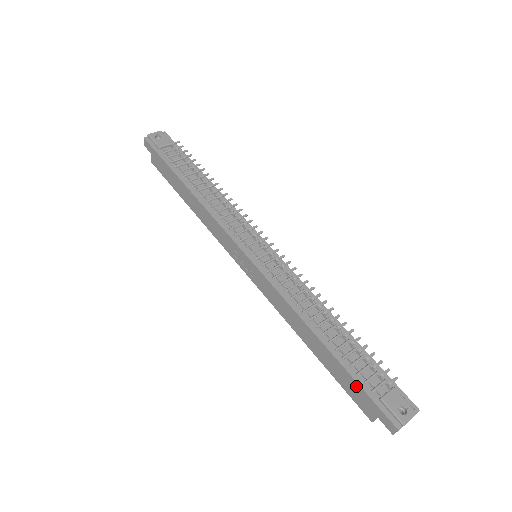
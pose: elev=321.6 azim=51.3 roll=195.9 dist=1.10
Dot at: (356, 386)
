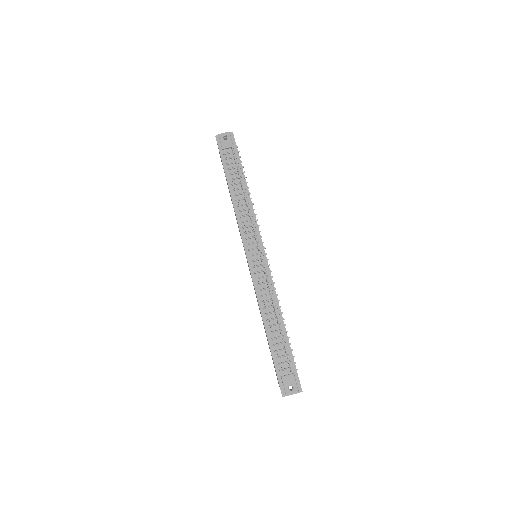
Dot at: (274, 363)
